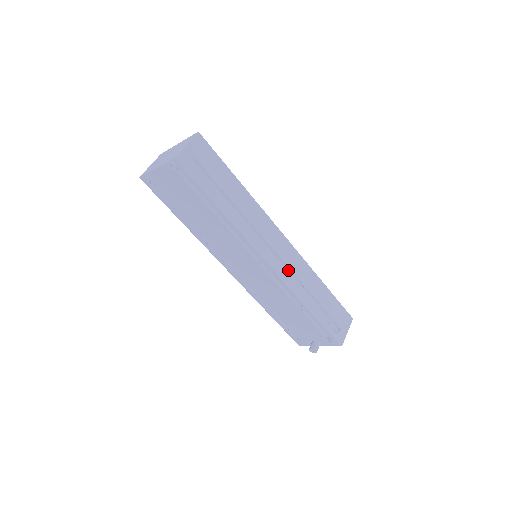
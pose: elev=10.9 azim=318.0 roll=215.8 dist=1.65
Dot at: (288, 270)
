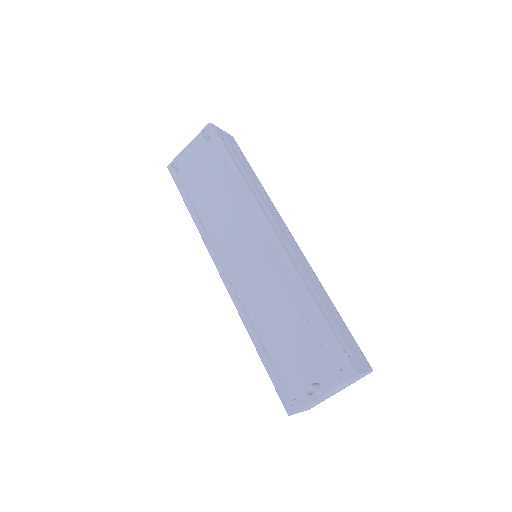
Dot at: occluded
